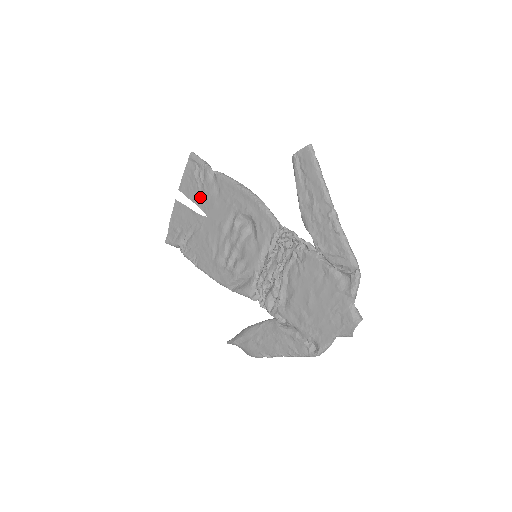
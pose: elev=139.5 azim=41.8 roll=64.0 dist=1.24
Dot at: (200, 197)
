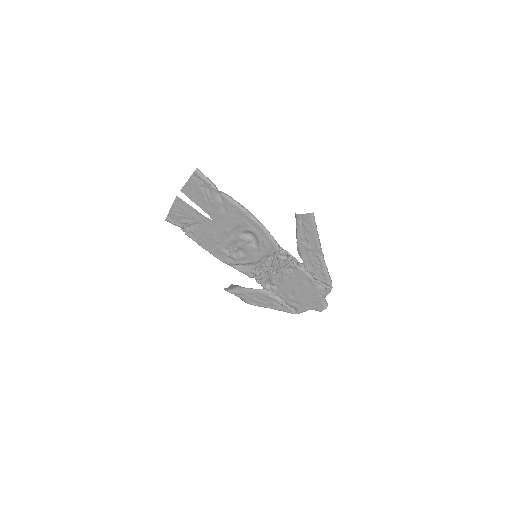
Dot at: (205, 205)
